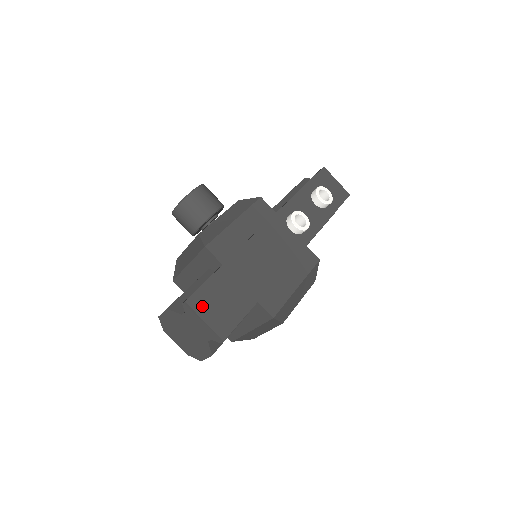
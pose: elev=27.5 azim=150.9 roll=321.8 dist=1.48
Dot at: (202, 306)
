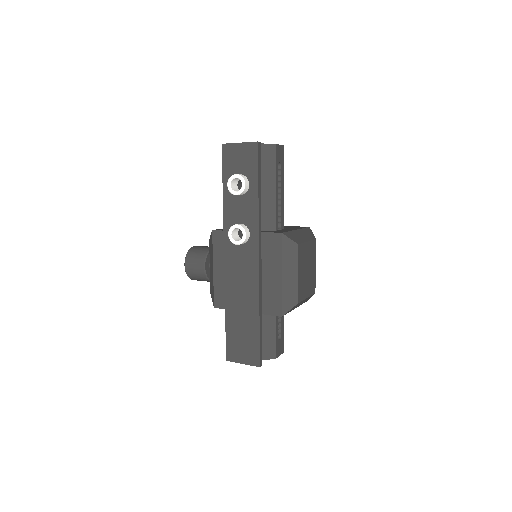
Dot at: (235, 356)
